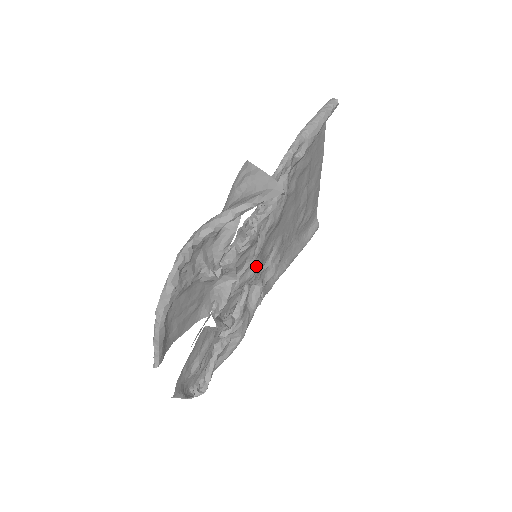
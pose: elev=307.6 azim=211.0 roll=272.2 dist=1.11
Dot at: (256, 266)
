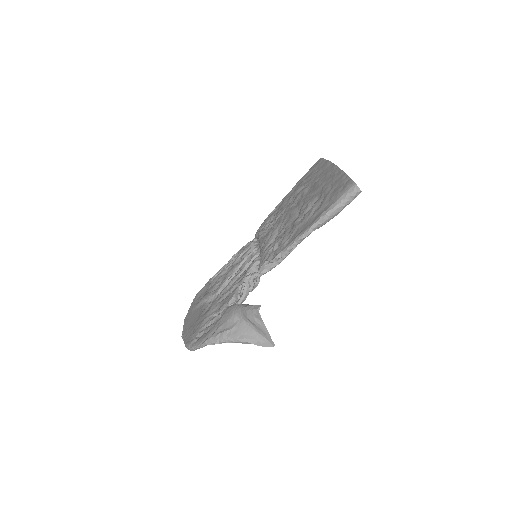
Dot at: occluded
